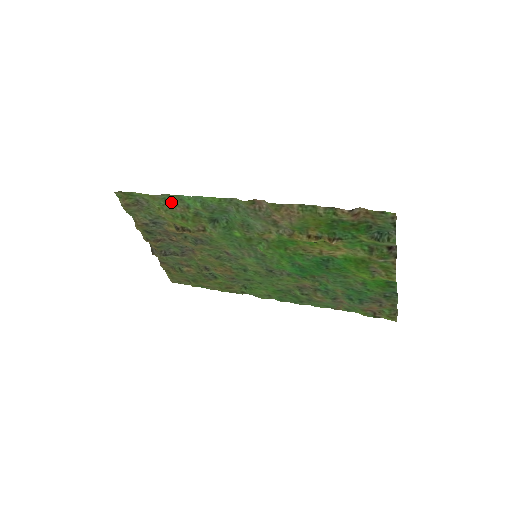
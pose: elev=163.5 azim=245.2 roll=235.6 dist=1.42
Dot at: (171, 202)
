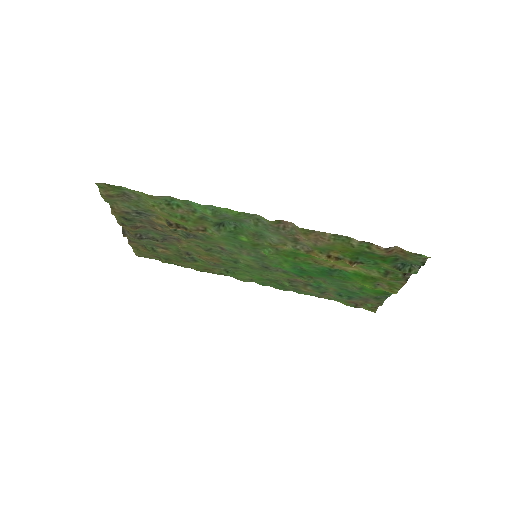
Dot at: (173, 203)
